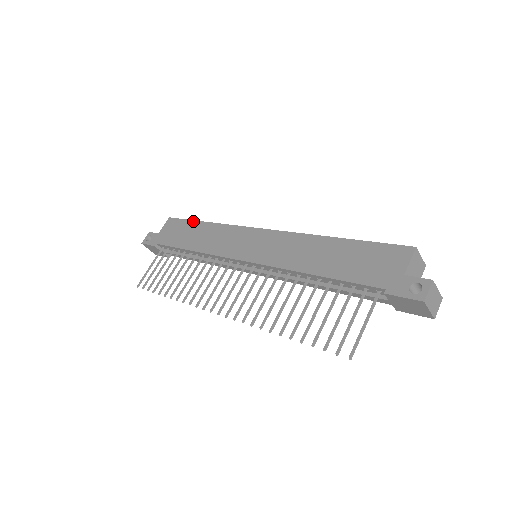
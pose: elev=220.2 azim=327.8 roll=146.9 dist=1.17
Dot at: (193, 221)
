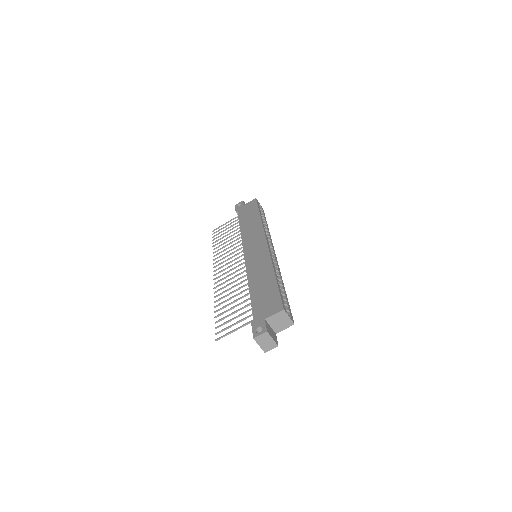
Dot at: (258, 210)
